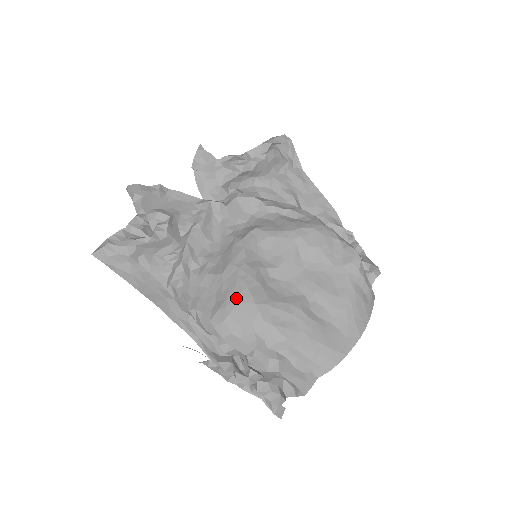
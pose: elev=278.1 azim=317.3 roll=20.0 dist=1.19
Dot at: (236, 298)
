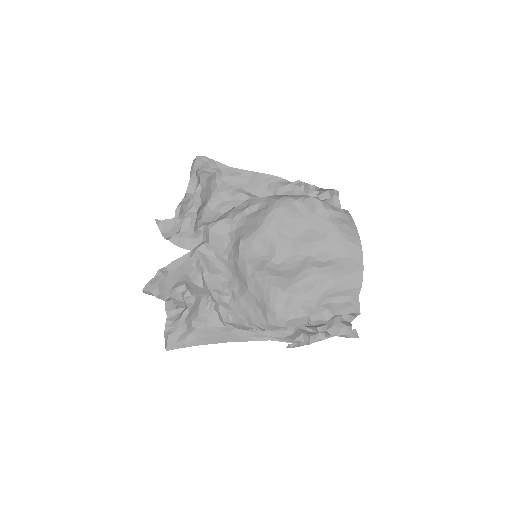
Dot at: (271, 298)
